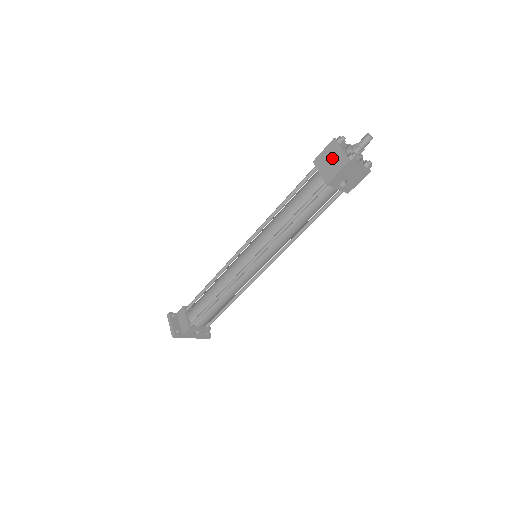
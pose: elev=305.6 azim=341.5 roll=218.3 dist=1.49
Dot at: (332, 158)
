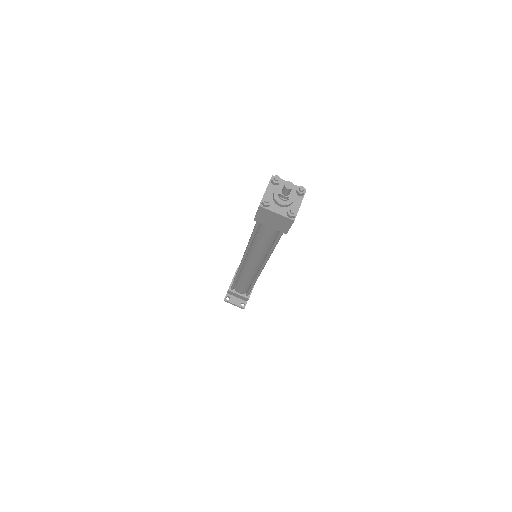
Dot at: (273, 219)
